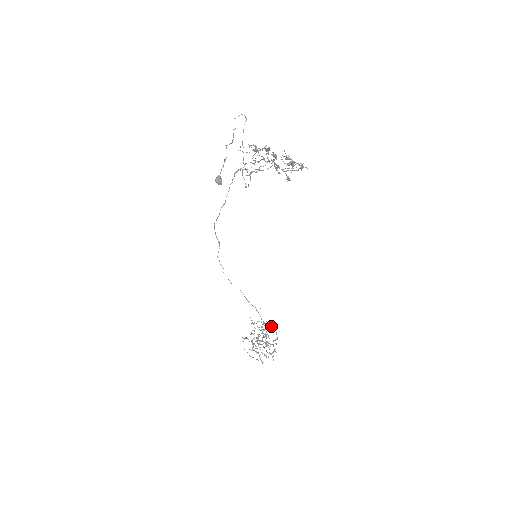
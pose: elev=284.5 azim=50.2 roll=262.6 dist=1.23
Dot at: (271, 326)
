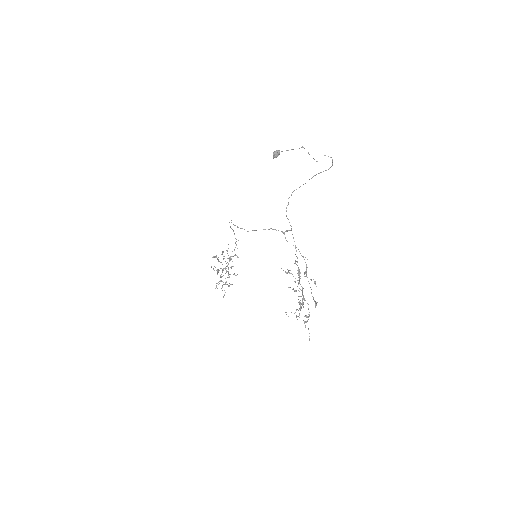
Dot at: (238, 257)
